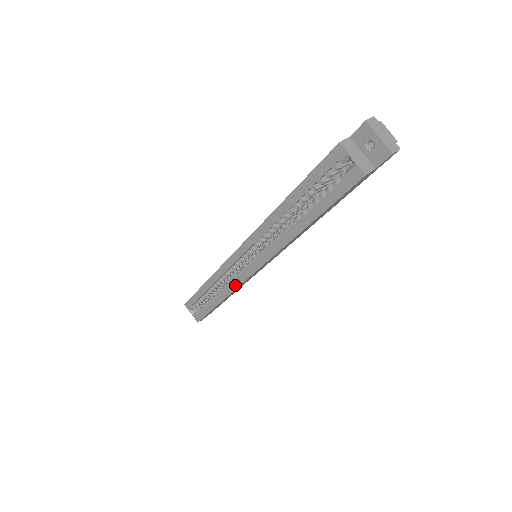
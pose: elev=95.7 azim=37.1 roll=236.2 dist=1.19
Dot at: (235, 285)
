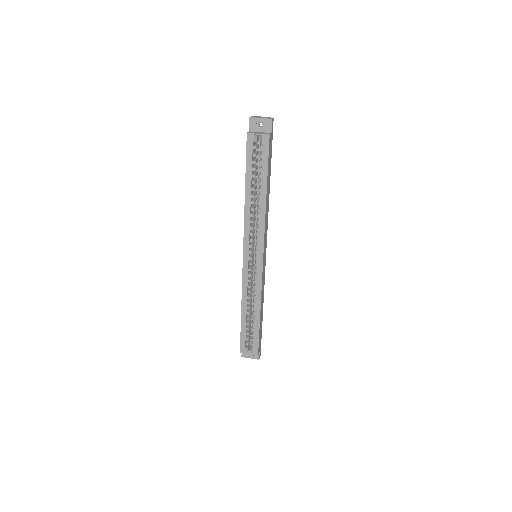
Dot at: (259, 285)
